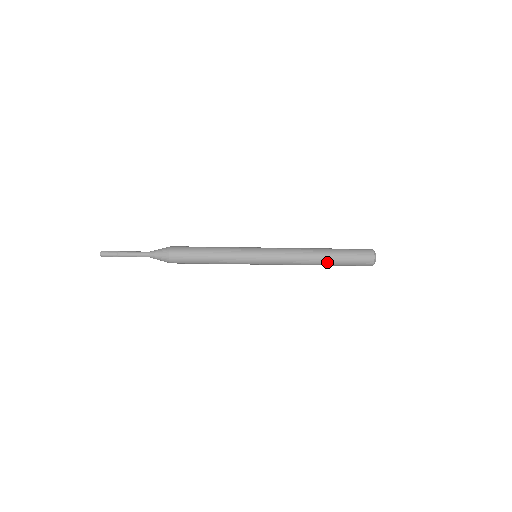
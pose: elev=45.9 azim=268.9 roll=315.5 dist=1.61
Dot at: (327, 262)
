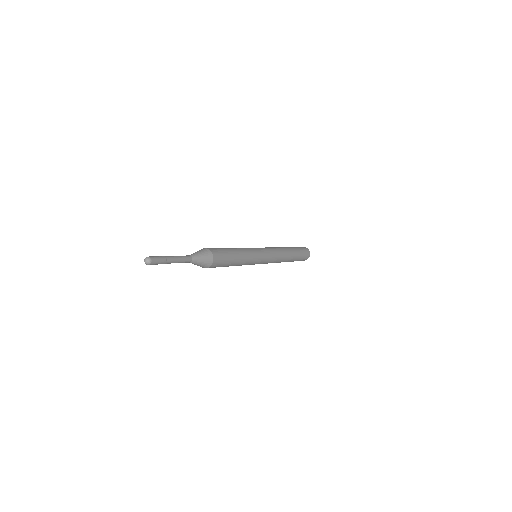
Dot at: (289, 261)
